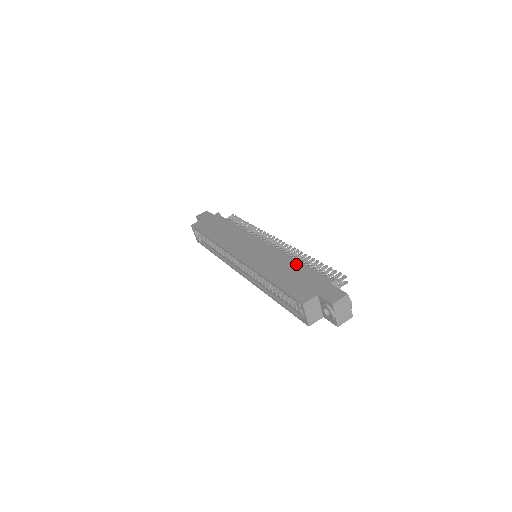
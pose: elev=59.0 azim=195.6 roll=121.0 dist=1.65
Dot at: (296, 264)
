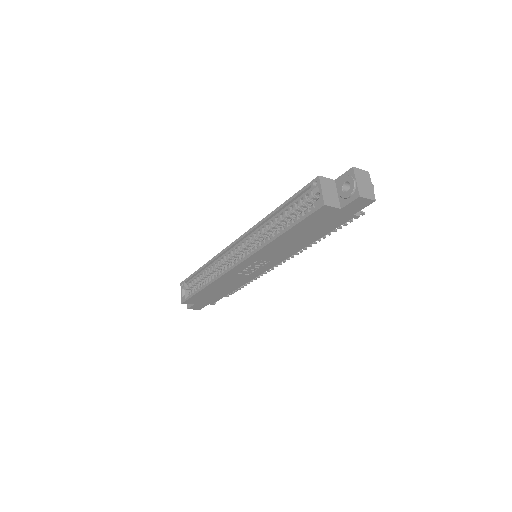
Dot at: occluded
